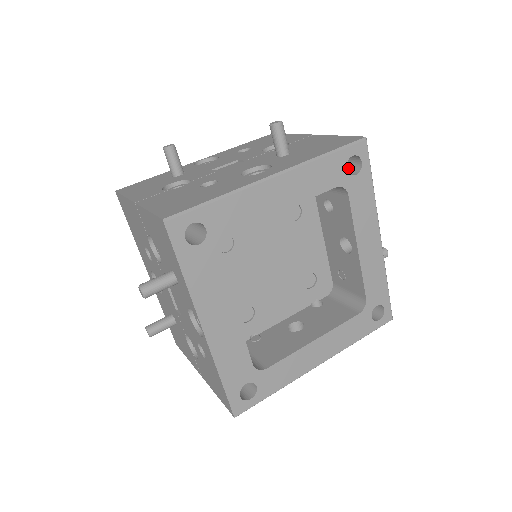
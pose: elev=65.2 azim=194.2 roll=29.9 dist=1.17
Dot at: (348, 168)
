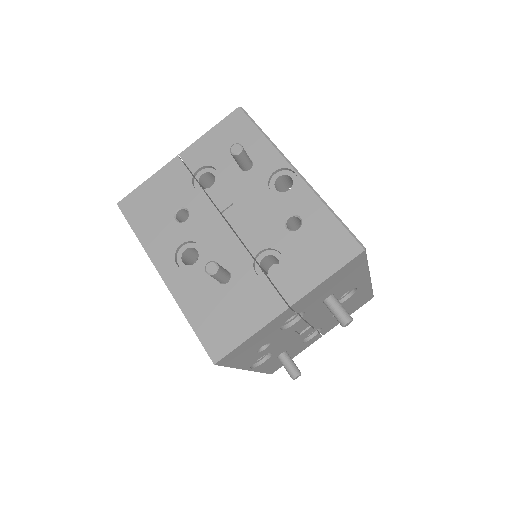
Dot at: occluded
